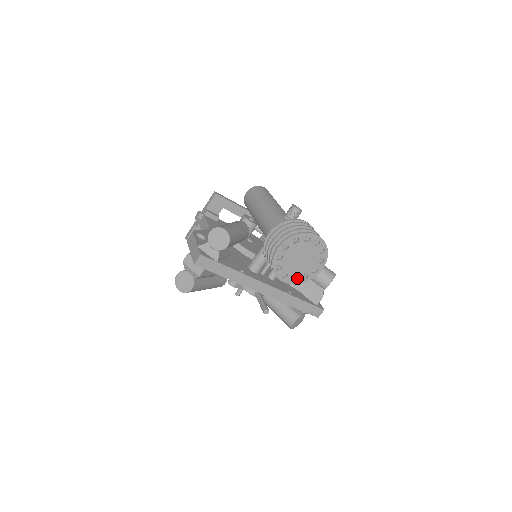
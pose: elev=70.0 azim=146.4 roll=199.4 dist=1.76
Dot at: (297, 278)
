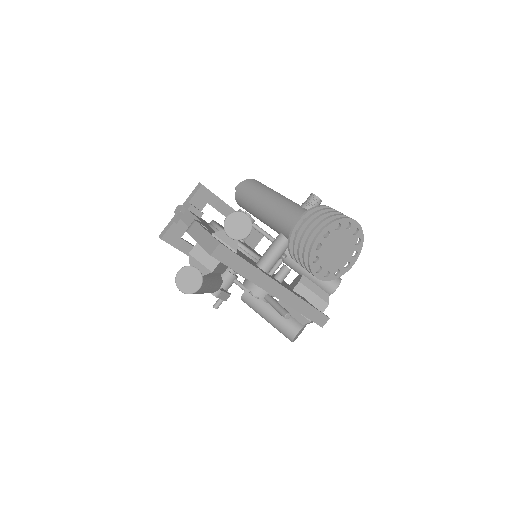
Dot at: (329, 273)
